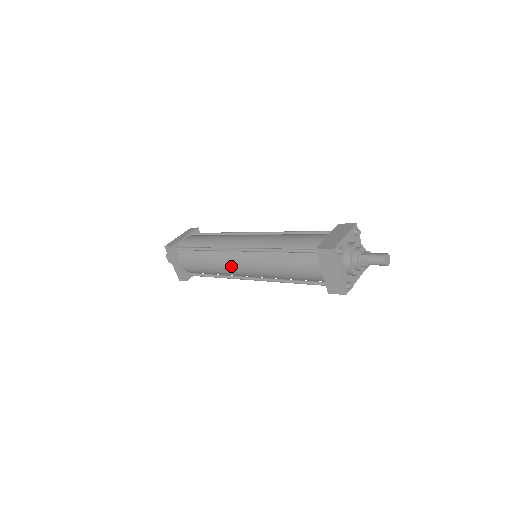
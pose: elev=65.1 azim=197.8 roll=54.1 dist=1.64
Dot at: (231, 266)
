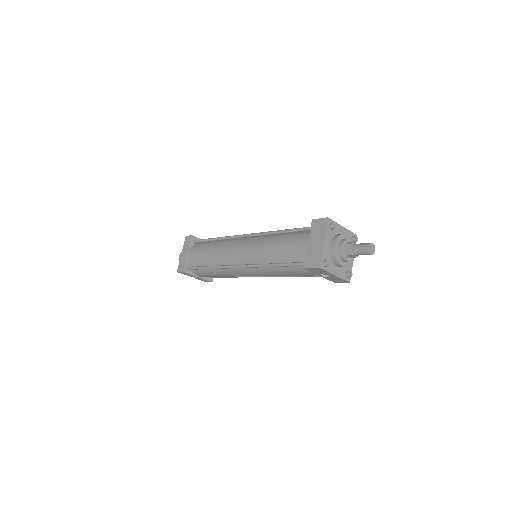
Dot at: (231, 250)
